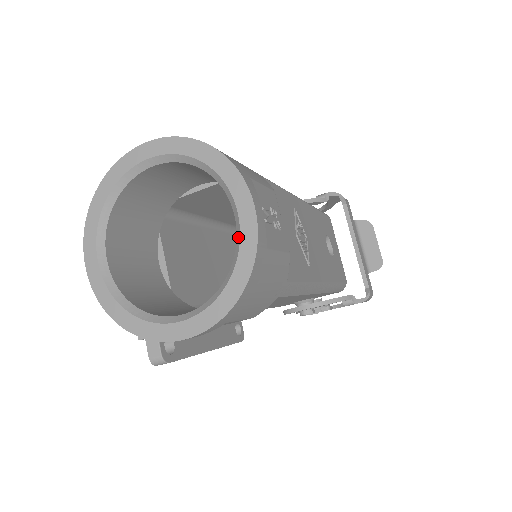
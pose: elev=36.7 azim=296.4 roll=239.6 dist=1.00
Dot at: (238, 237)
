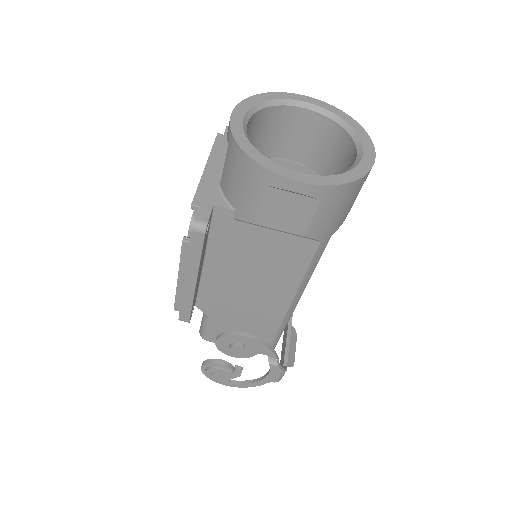
Dot at: (358, 160)
